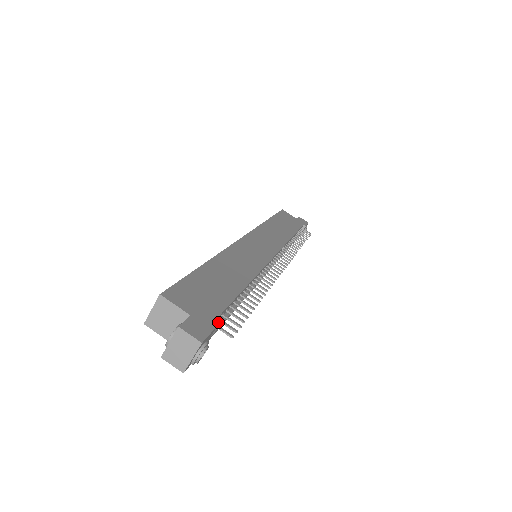
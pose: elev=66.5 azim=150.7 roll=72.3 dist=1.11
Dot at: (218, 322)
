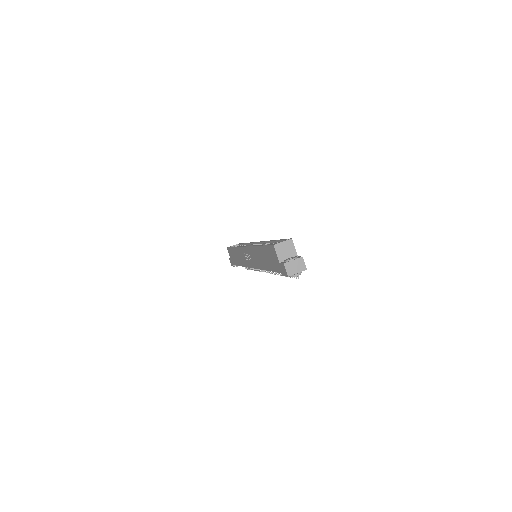
Dot at: occluded
